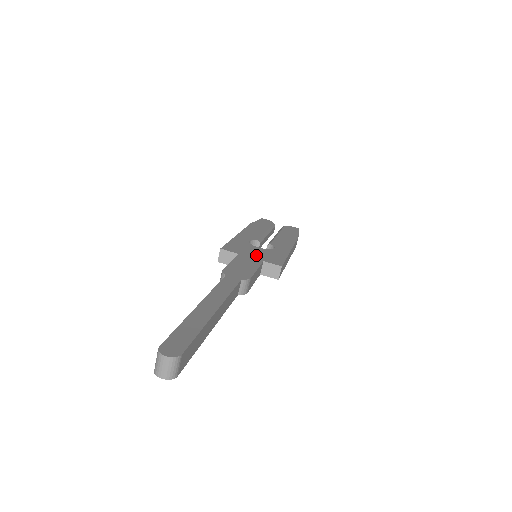
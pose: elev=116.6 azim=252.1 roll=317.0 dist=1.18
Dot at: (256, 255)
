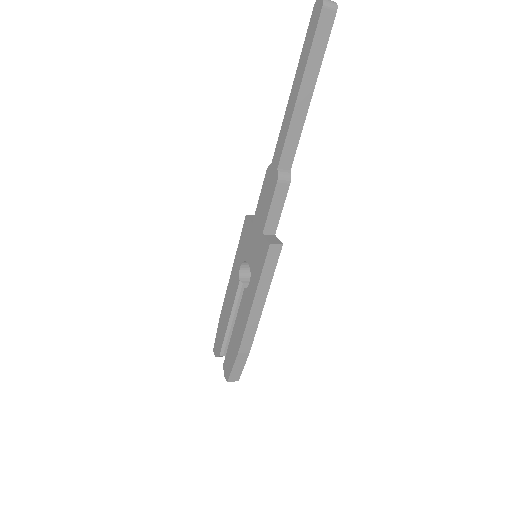
Dot at: occluded
